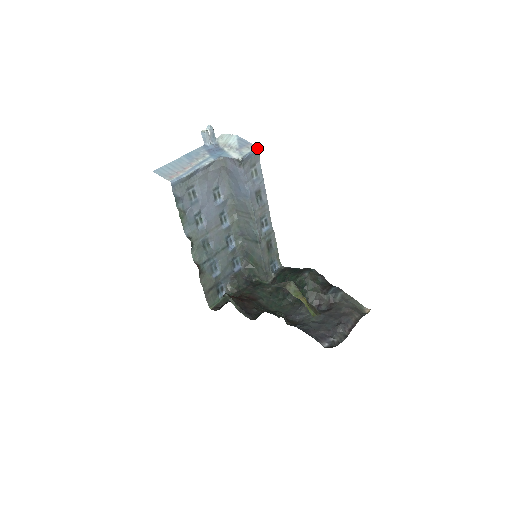
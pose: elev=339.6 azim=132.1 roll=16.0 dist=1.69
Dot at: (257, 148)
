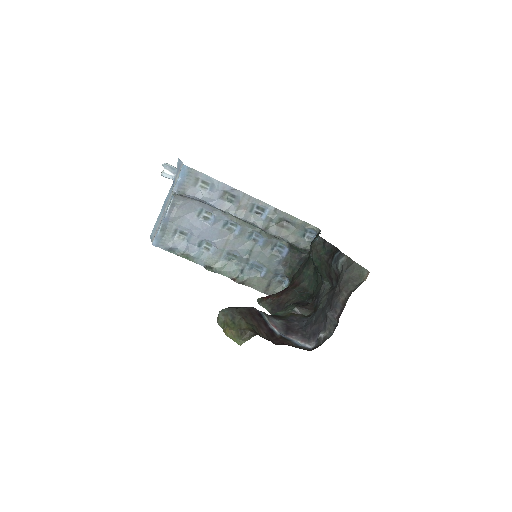
Dot at: (182, 168)
